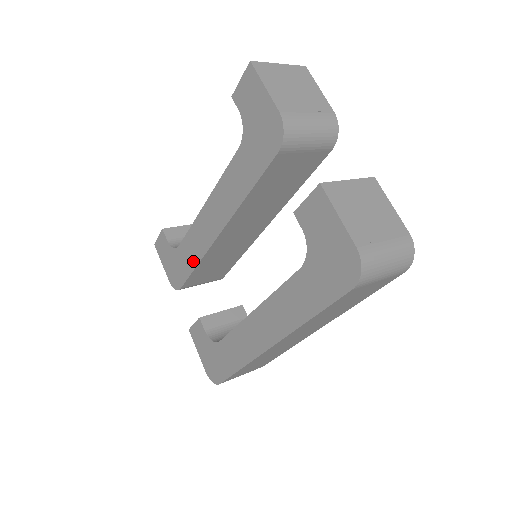
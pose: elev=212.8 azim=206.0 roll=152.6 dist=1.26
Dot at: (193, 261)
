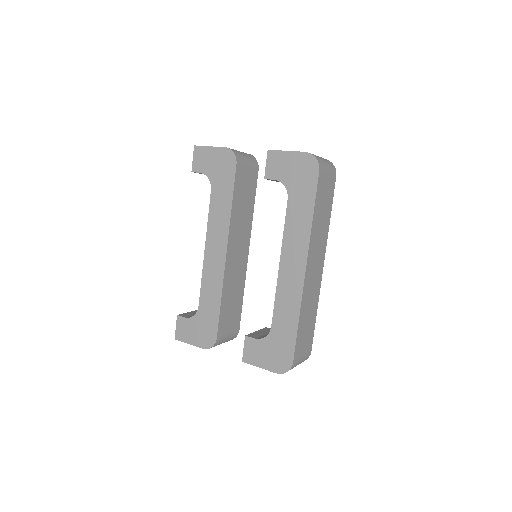
Dot at: (216, 300)
